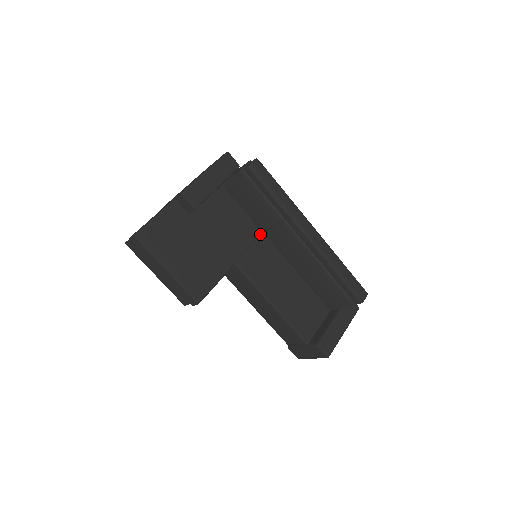
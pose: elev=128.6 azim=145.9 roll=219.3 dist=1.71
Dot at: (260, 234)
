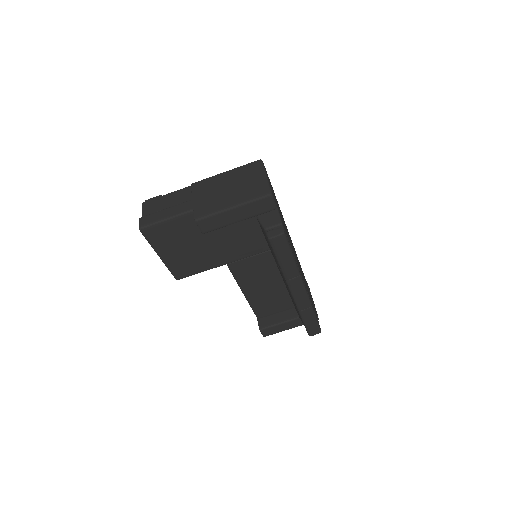
Dot at: (267, 250)
